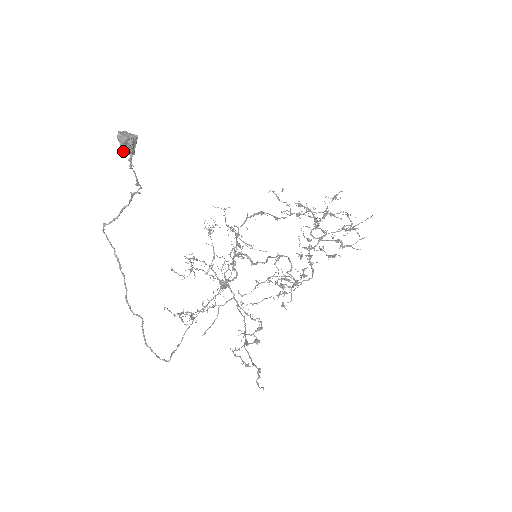
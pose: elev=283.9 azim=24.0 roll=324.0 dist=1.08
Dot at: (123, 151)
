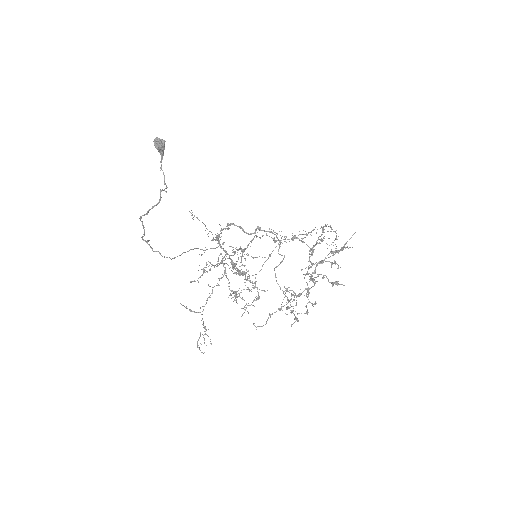
Dot at: (155, 145)
